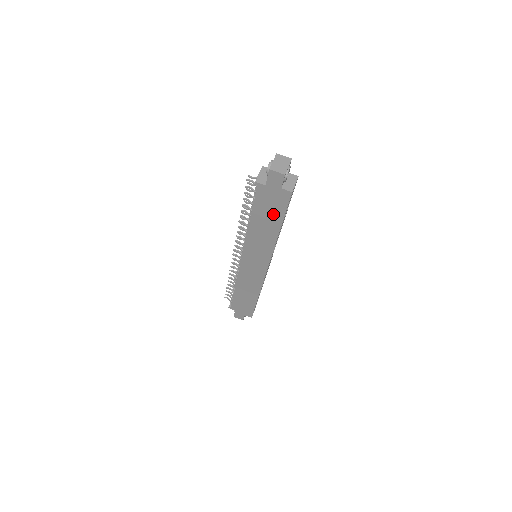
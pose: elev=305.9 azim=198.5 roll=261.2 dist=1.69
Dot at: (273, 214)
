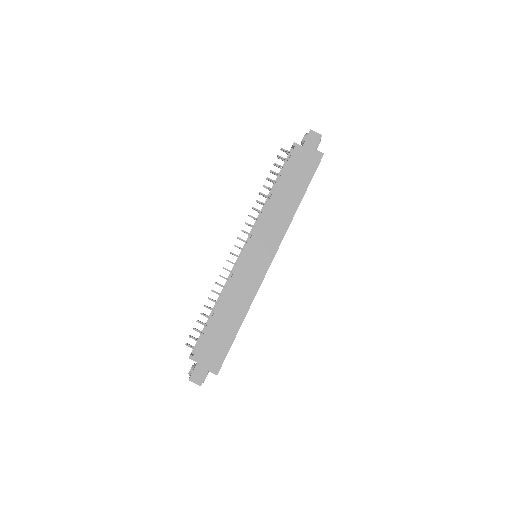
Dot at: (300, 180)
